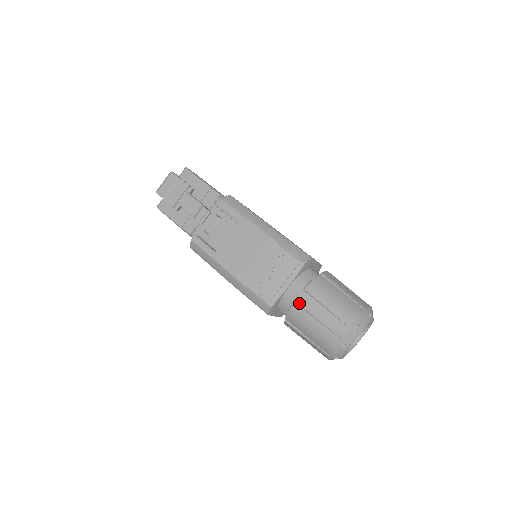
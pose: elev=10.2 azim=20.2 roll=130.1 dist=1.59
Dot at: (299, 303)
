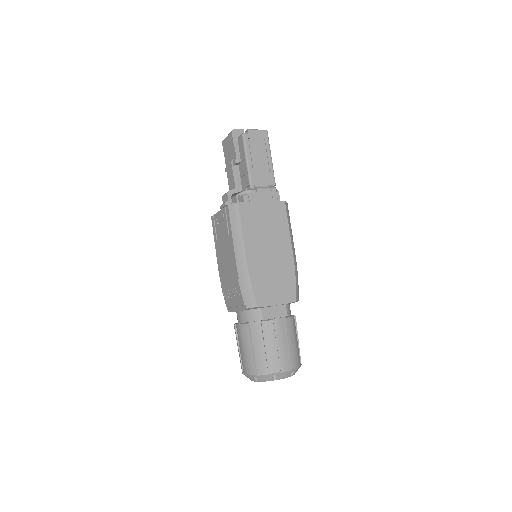
Dot at: (237, 328)
